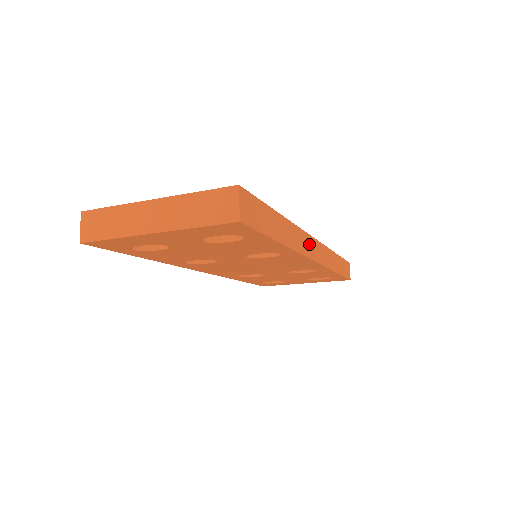
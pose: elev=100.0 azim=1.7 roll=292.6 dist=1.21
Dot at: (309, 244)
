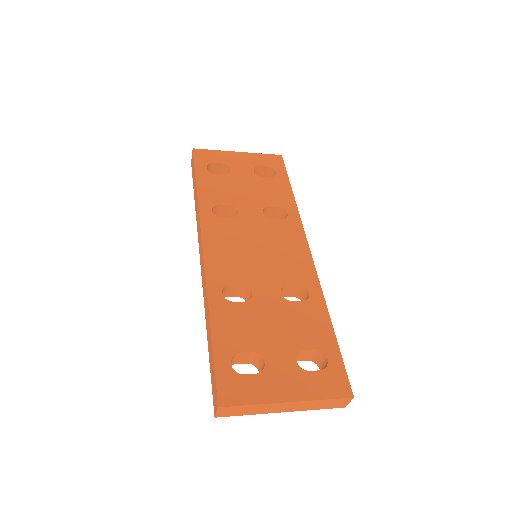
Dot at: occluded
